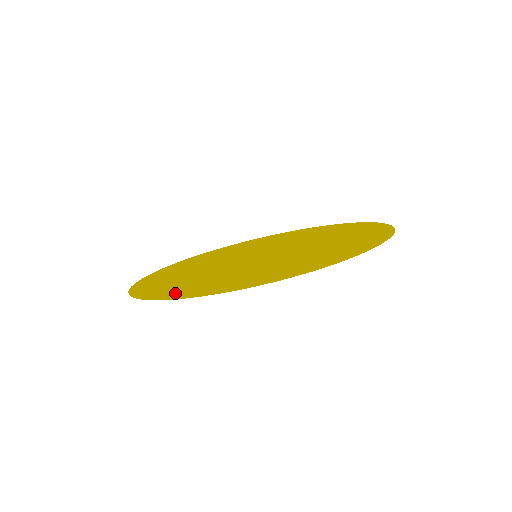
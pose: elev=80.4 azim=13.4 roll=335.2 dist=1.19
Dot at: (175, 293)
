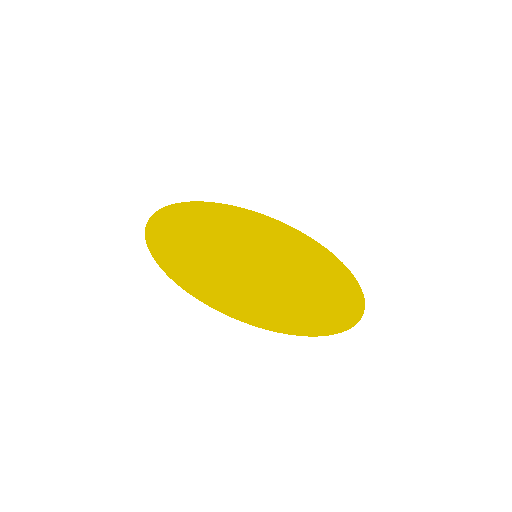
Dot at: (161, 243)
